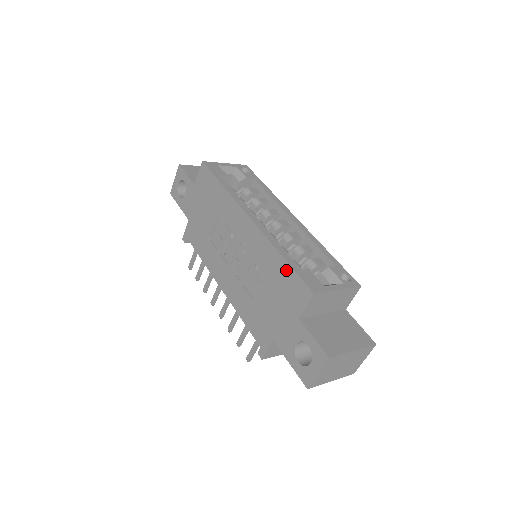
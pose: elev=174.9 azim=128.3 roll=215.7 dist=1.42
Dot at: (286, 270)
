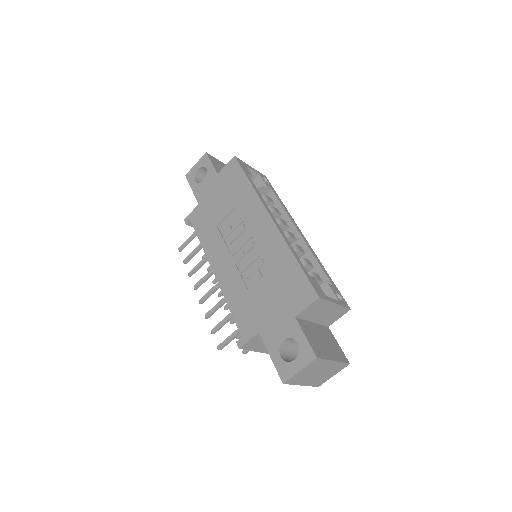
Dot at: (296, 271)
